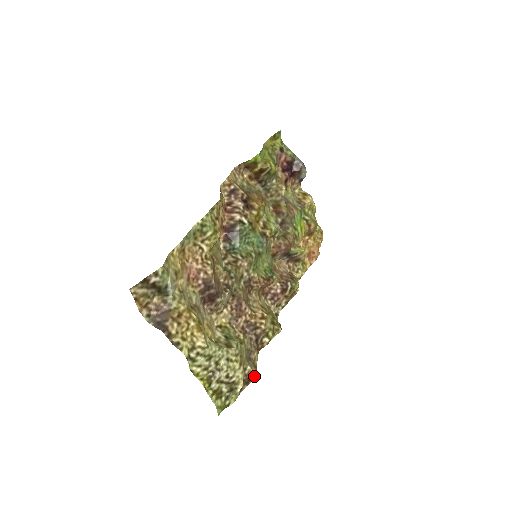
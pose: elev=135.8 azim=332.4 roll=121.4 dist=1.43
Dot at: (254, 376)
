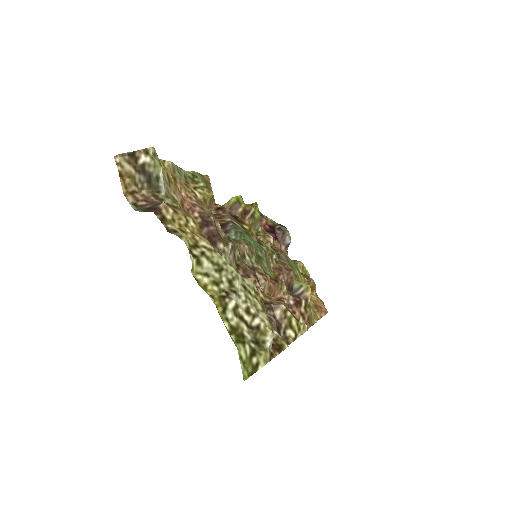
Dot at: (286, 345)
